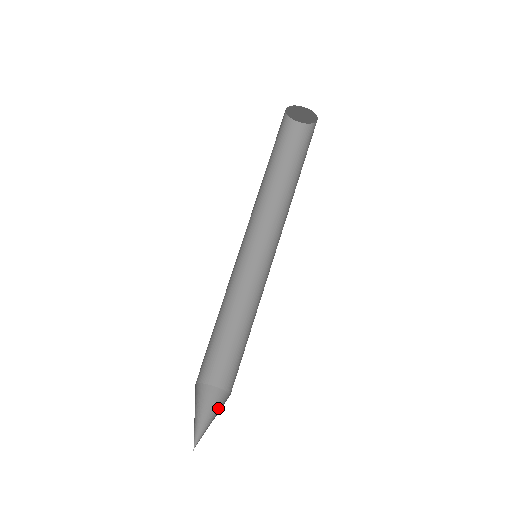
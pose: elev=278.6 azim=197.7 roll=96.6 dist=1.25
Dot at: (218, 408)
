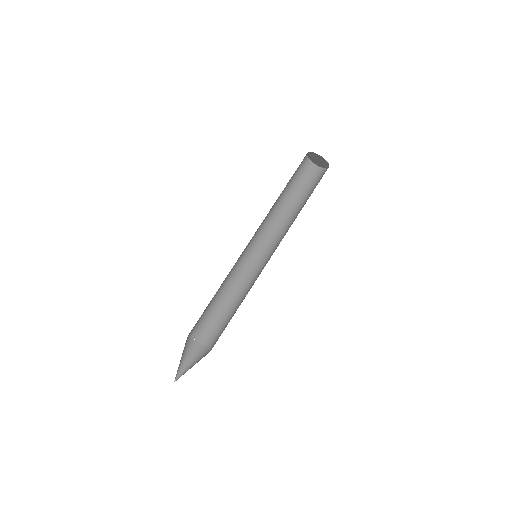
Dot at: (199, 359)
